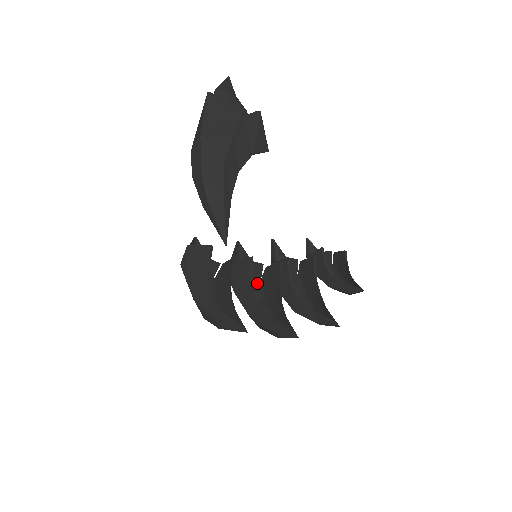
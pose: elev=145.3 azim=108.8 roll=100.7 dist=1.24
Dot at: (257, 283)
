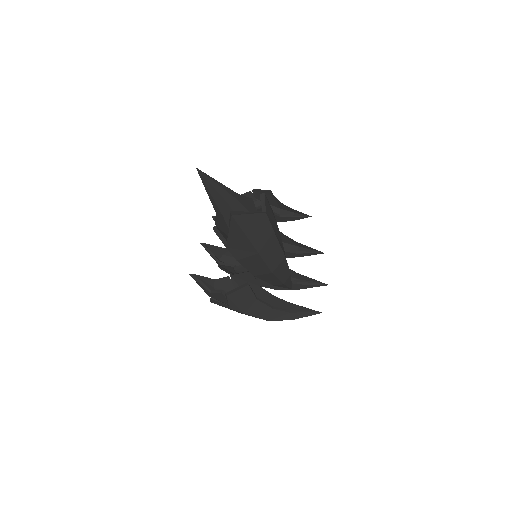
Dot at: occluded
